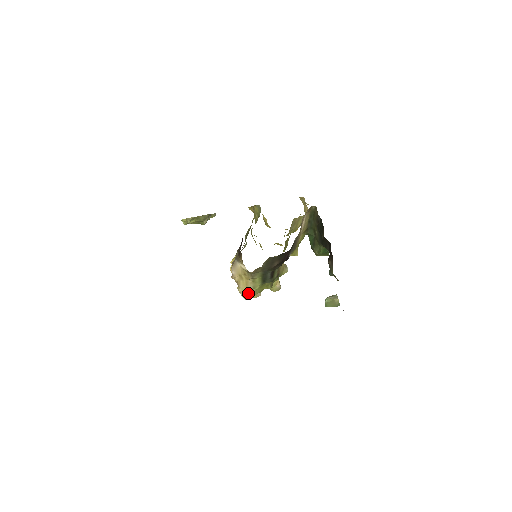
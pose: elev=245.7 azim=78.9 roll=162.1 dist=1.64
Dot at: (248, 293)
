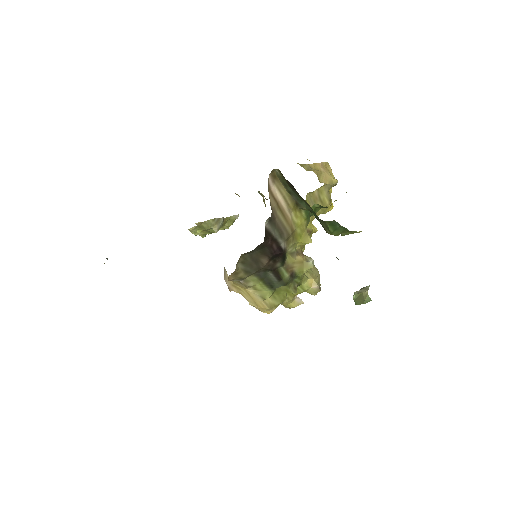
Dot at: (261, 305)
